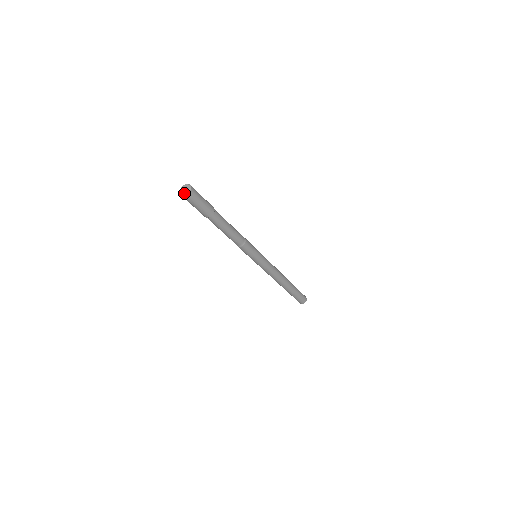
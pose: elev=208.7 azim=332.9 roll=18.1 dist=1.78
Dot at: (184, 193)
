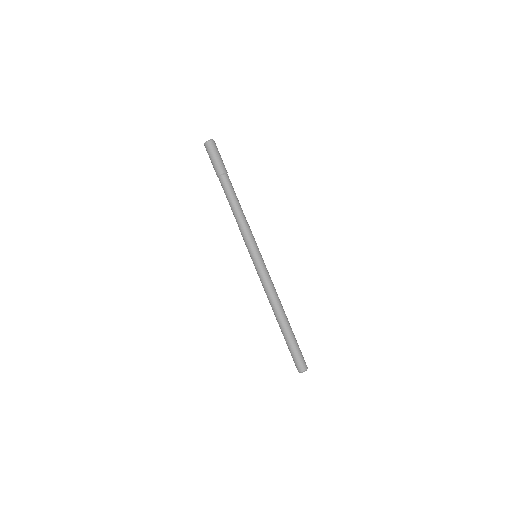
Dot at: (210, 140)
